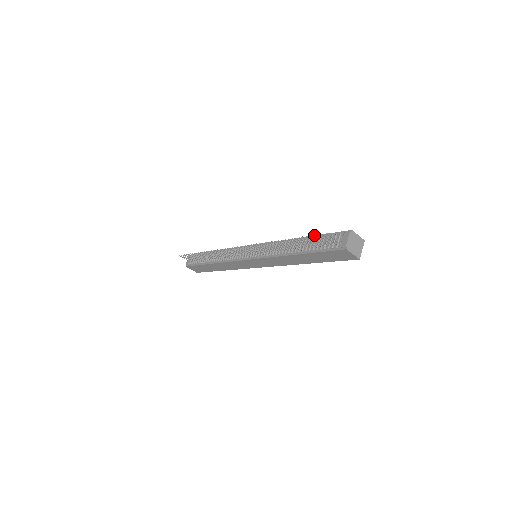
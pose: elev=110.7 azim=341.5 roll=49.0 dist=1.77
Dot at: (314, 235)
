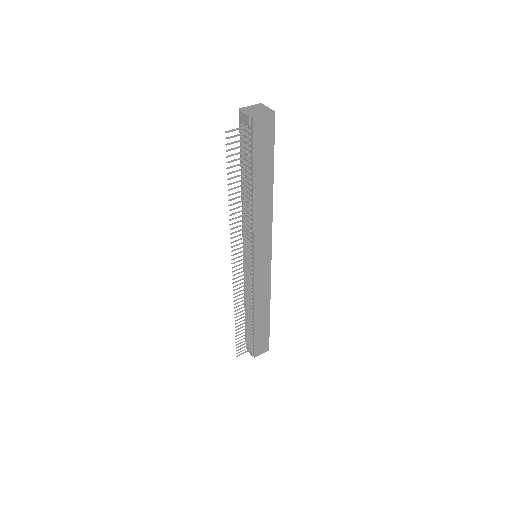
Dot at: (226, 151)
